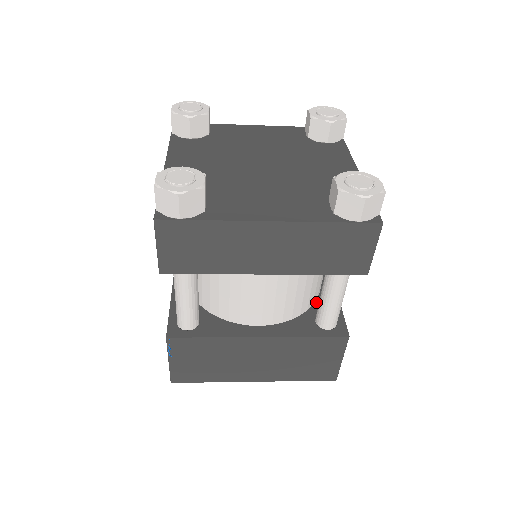
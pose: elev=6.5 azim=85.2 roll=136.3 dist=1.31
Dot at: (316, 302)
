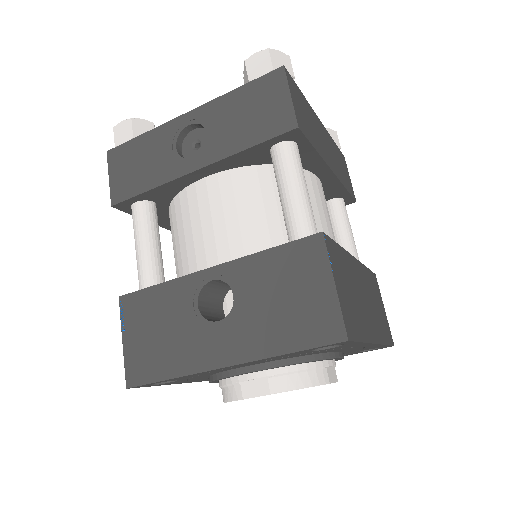
Dot at: occluded
